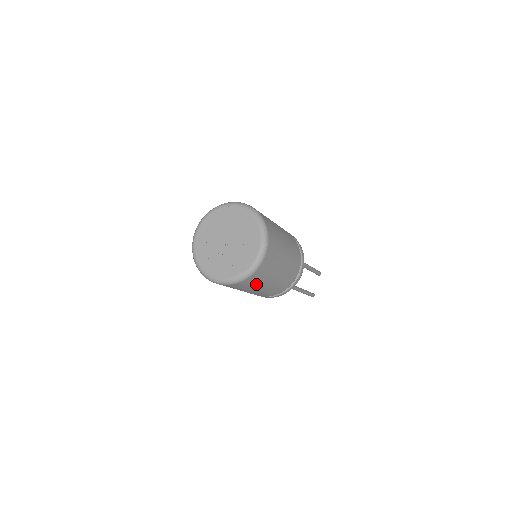
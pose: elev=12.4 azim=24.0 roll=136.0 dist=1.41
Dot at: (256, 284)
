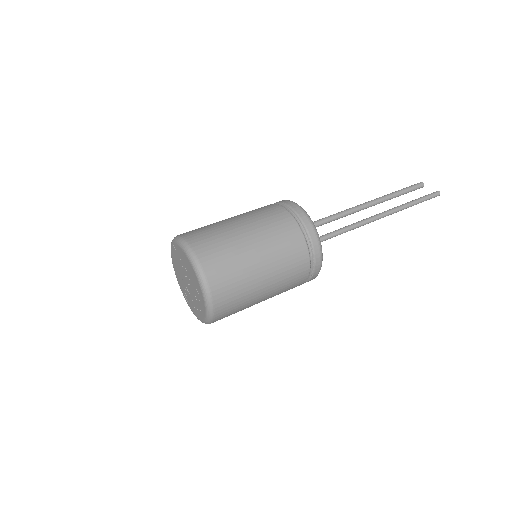
Dot at: occluded
